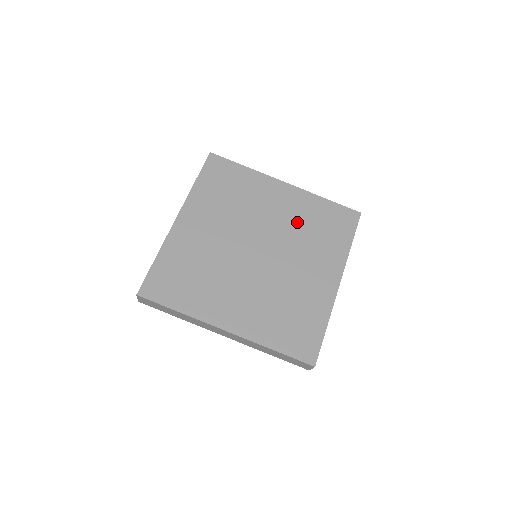
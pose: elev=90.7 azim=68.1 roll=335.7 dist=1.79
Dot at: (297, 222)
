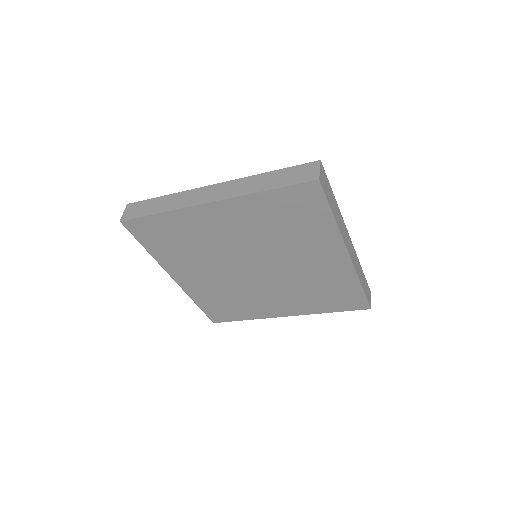
Dot at: (312, 279)
